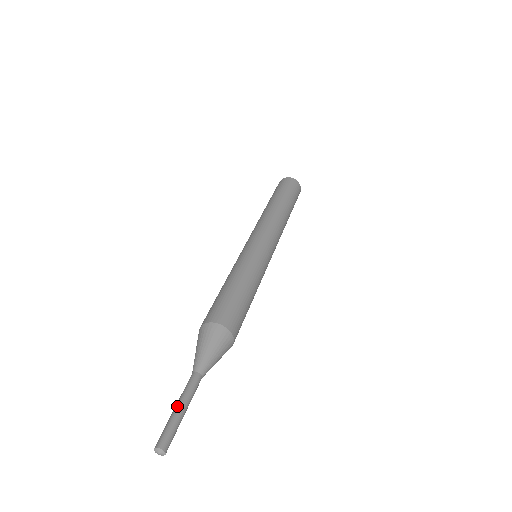
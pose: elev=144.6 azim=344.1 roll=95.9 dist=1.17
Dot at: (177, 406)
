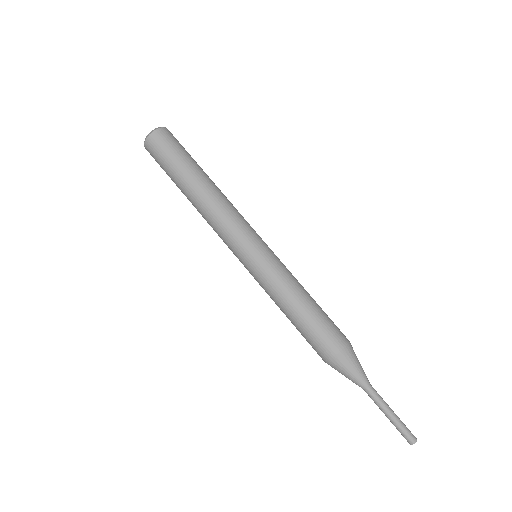
Dot at: (390, 415)
